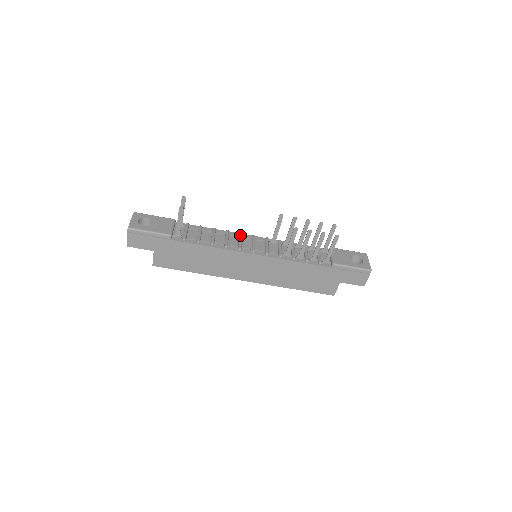
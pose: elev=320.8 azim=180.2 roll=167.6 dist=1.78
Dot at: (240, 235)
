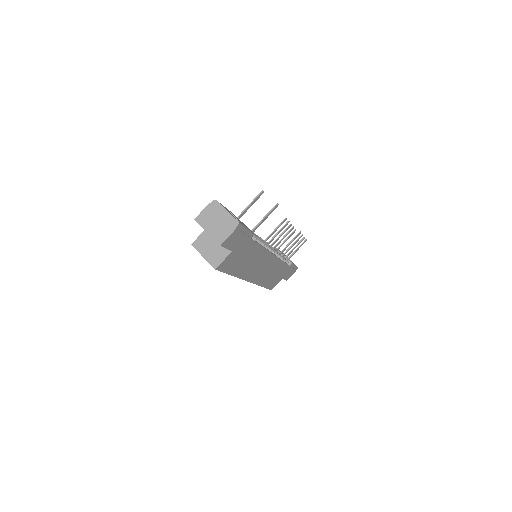
Dot at: occluded
